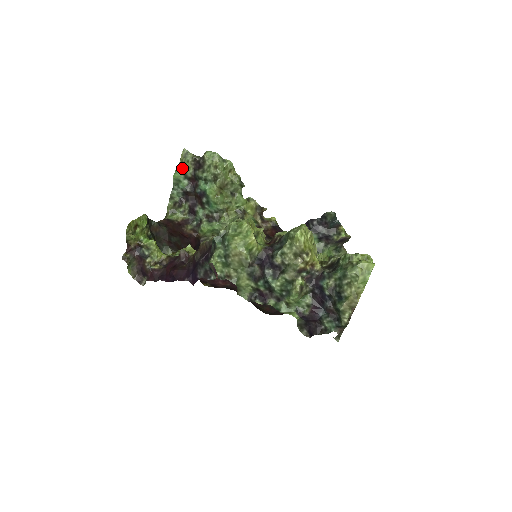
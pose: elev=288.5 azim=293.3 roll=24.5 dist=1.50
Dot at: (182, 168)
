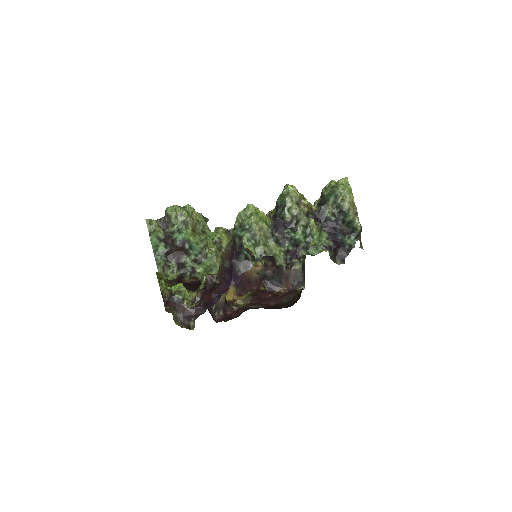
Dot at: (154, 233)
